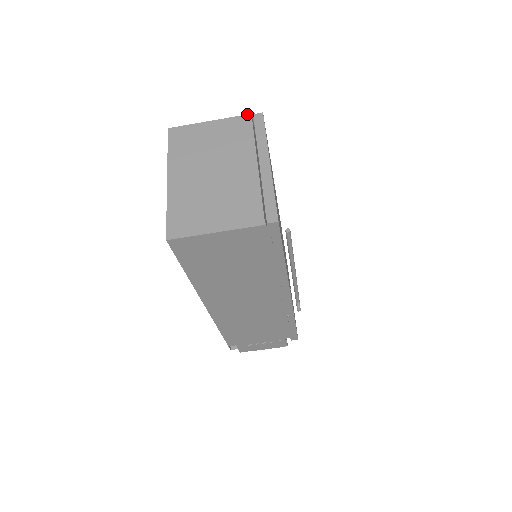
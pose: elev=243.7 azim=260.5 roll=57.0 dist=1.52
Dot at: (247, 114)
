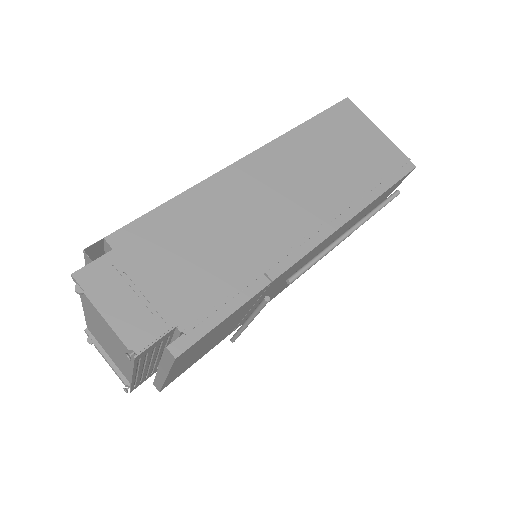
Dot at: occluded
